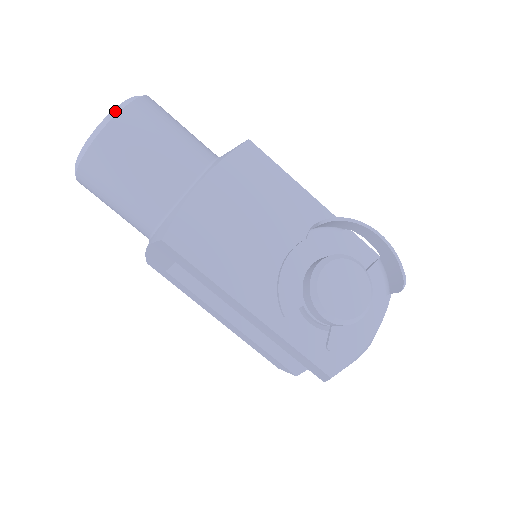
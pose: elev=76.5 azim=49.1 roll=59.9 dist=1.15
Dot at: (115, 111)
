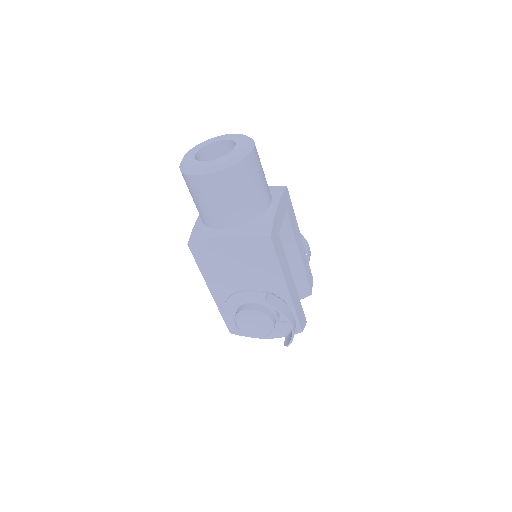
Dot at: (206, 170)
